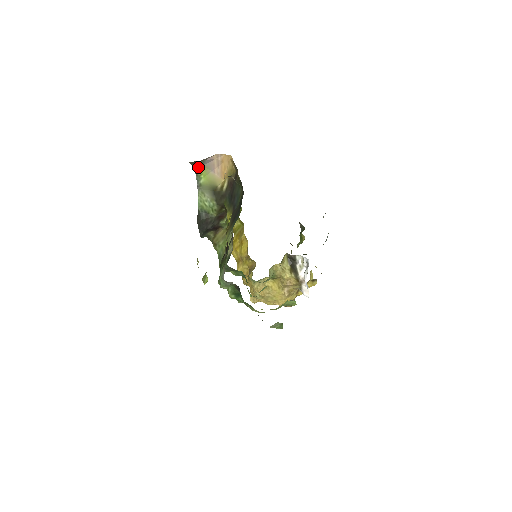
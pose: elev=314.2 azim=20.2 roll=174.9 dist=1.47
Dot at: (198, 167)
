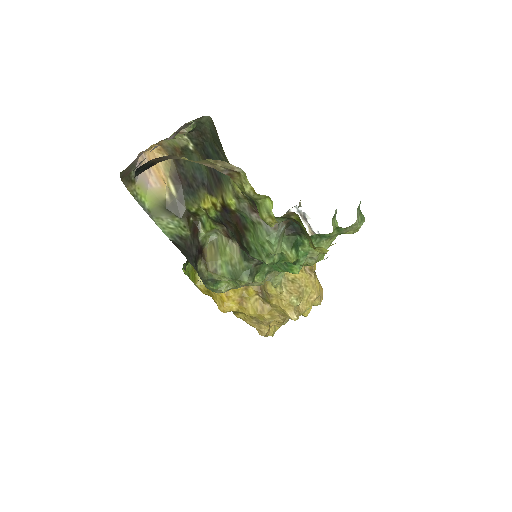
Dot at: (132, 188)
